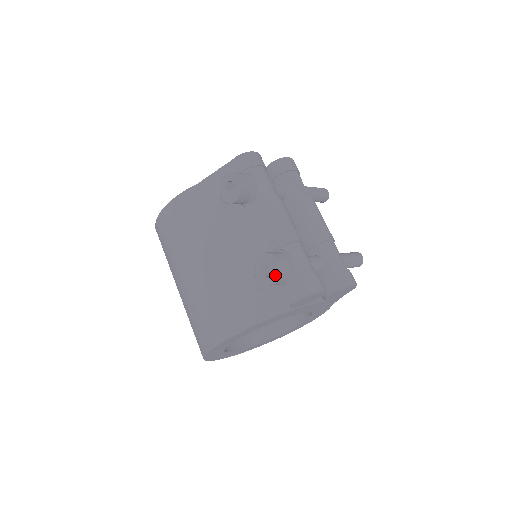
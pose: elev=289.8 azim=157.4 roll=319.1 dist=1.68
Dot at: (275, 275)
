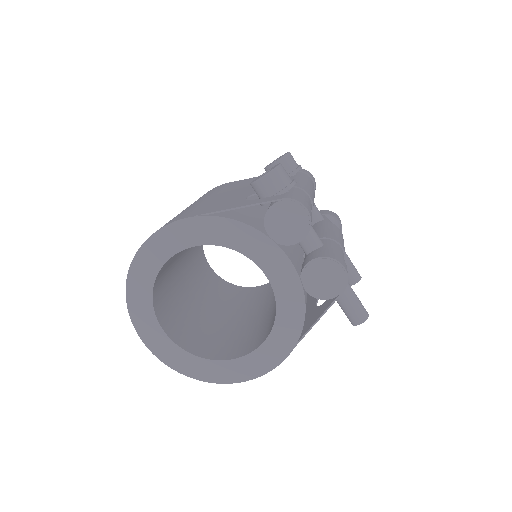
Dot at: (271, 170)
